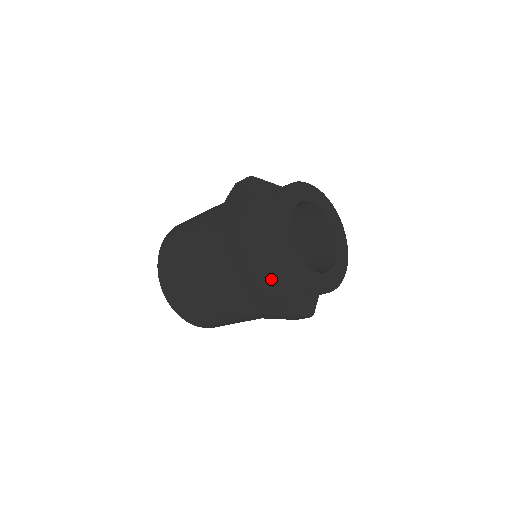
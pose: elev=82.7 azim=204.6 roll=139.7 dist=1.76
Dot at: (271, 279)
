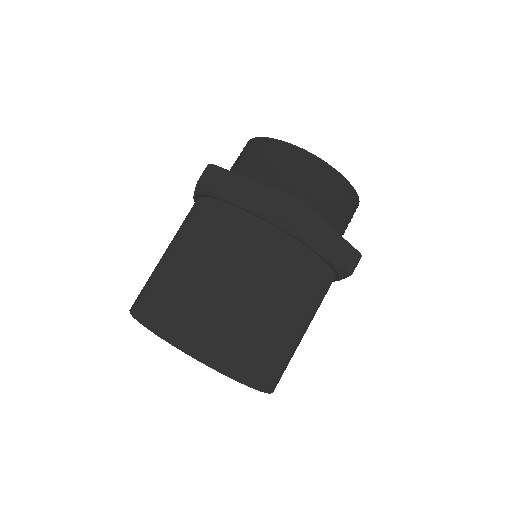
Dot at: (288, 180)
